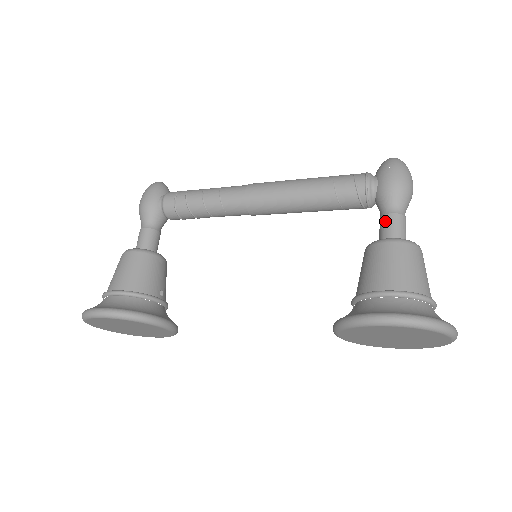
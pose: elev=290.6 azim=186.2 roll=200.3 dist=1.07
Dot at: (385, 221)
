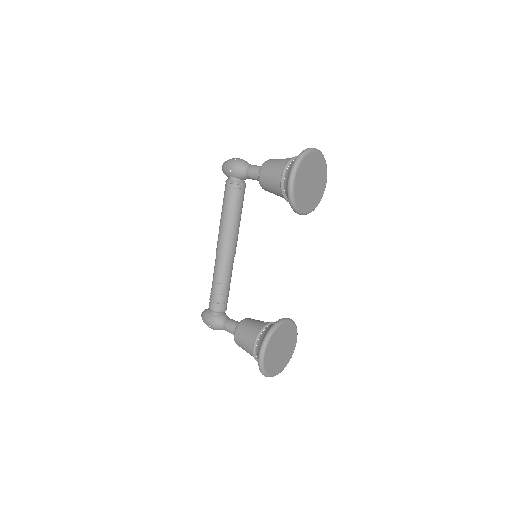
Dot at: (251, 176)
